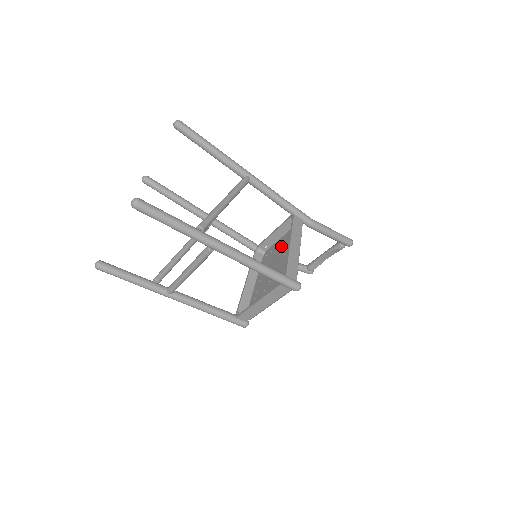
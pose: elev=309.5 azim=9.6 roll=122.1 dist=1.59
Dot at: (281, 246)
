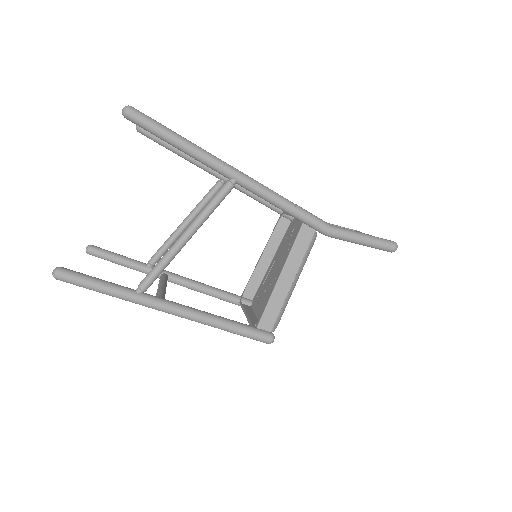
Dot at: occluded
